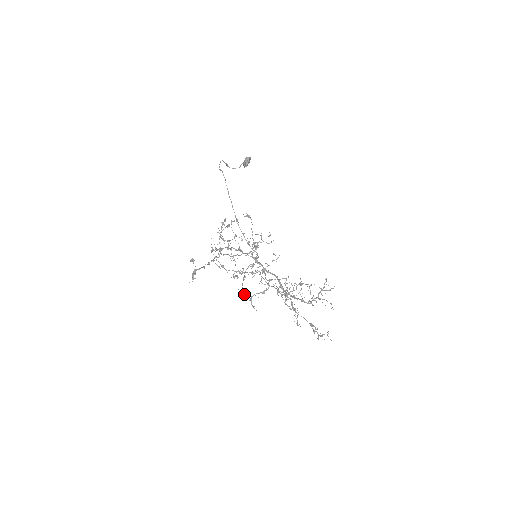
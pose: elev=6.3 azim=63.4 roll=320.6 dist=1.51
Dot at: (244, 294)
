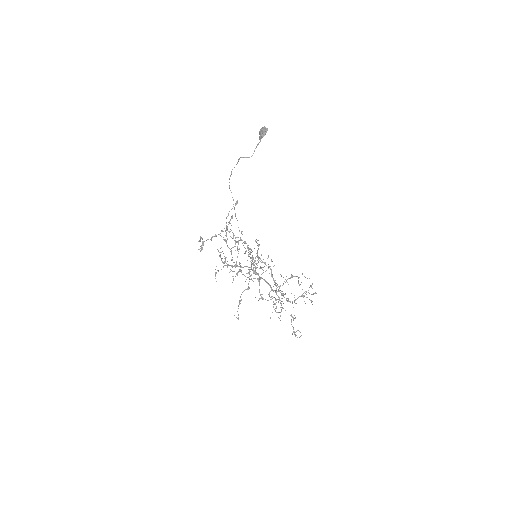
Dot at: occluded
